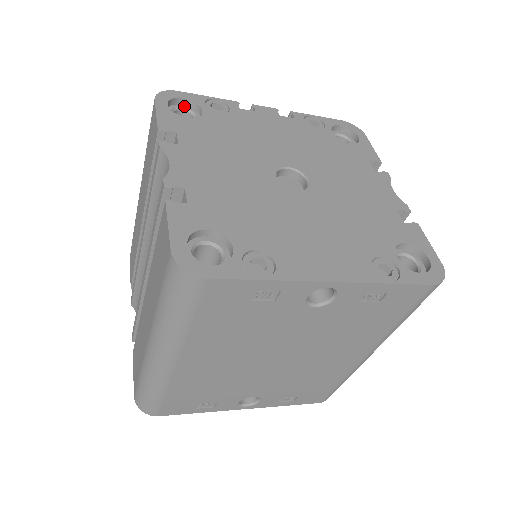
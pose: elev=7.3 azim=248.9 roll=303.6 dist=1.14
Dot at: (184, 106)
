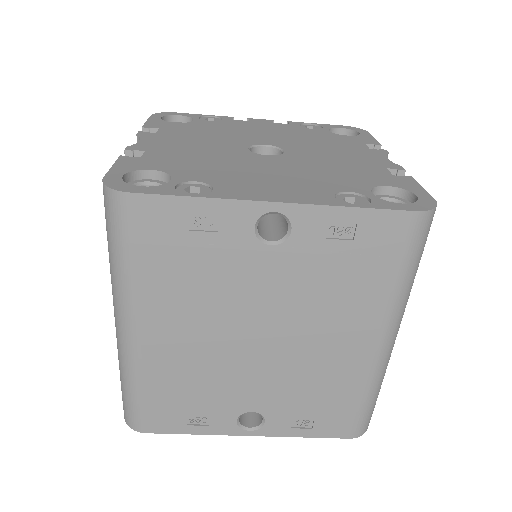
Dot at: occluded
